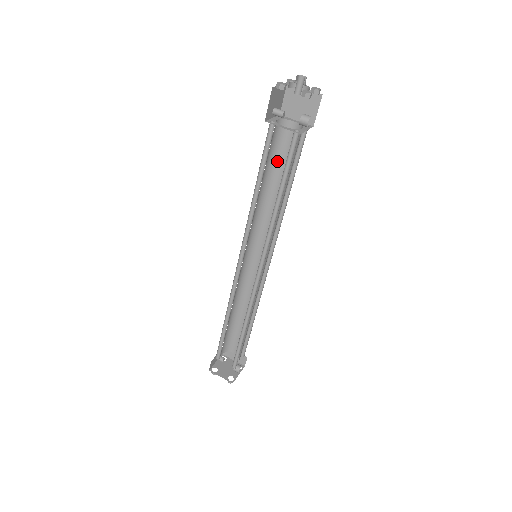
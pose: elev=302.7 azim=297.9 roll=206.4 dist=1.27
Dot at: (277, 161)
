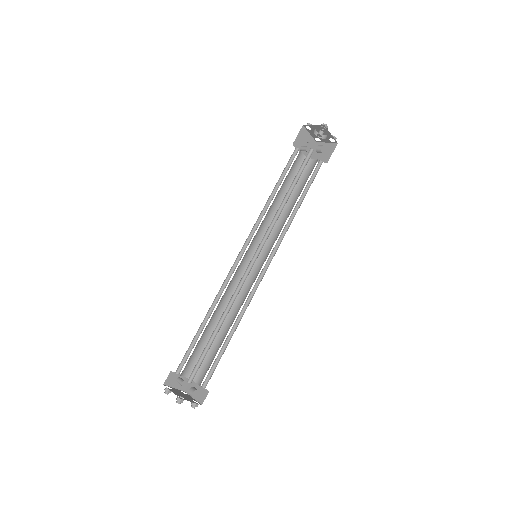
Dot at: (296, 186)
